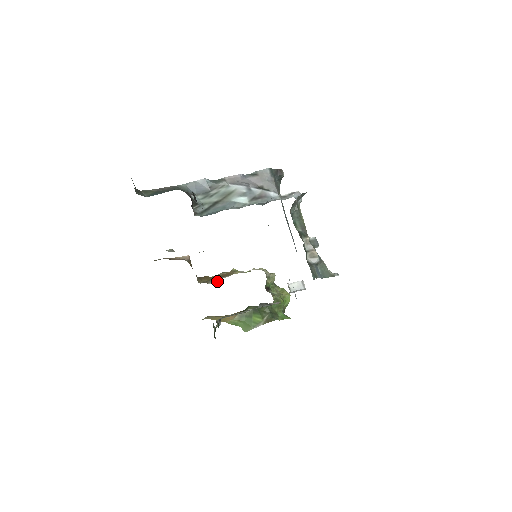
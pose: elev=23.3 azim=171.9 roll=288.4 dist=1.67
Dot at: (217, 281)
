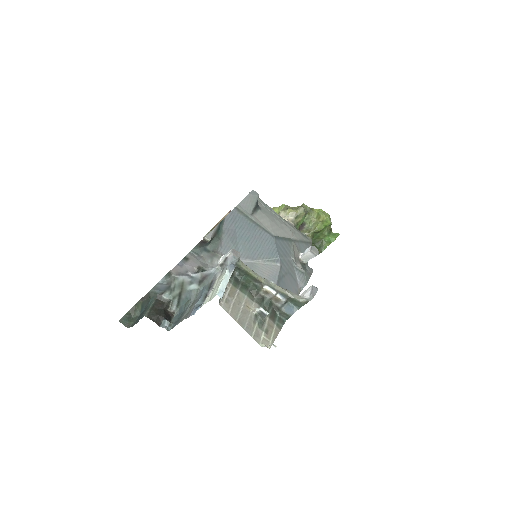
Dot at: occluded
